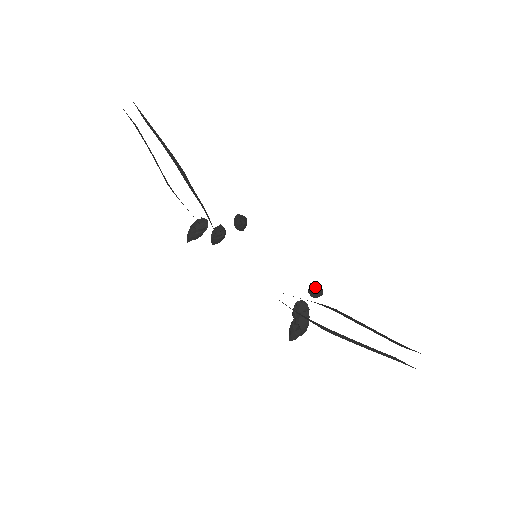
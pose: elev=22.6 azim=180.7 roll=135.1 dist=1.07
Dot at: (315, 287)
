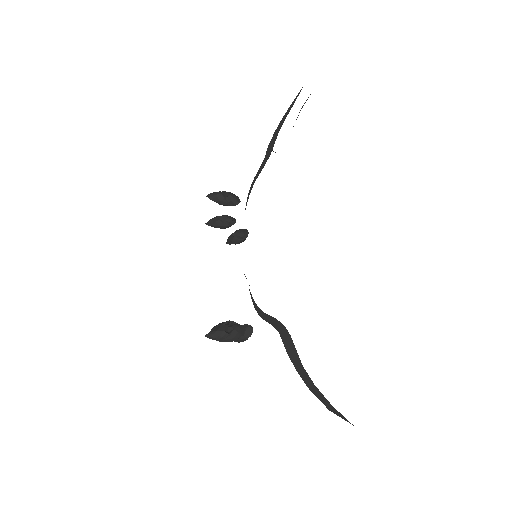
Dot at: (250, 329)
